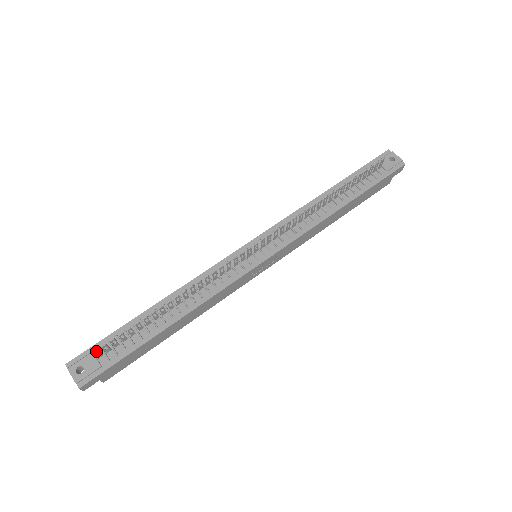
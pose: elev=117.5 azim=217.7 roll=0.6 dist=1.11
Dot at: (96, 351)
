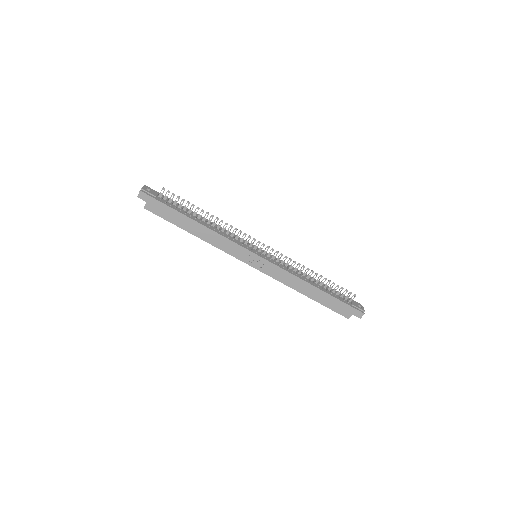
Dot at: occluded
